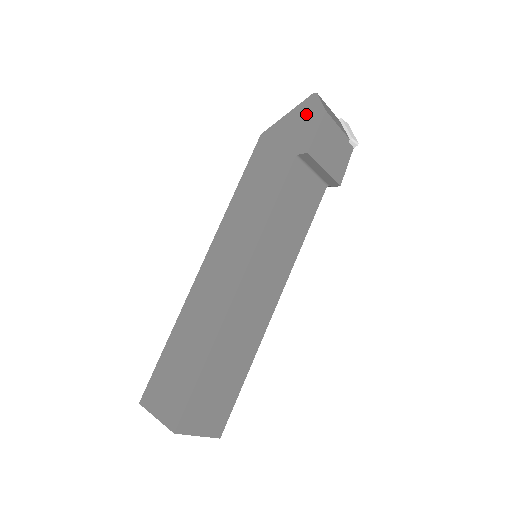
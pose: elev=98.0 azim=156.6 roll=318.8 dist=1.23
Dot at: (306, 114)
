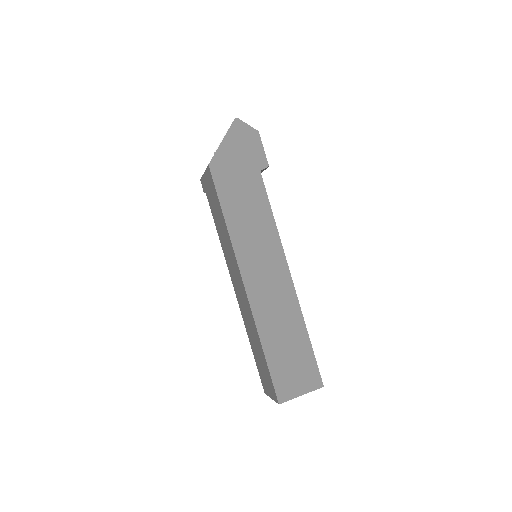
Dot at: (243, 137)
